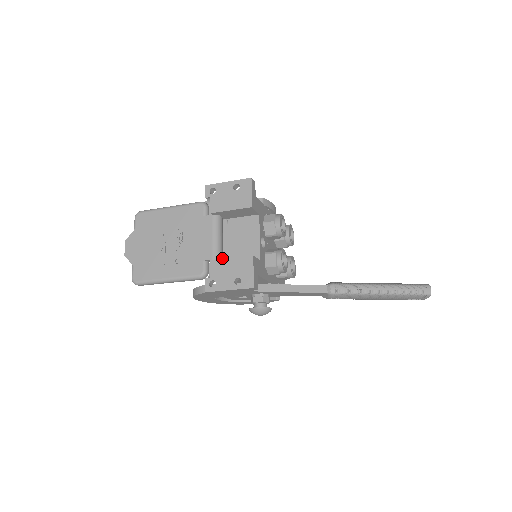
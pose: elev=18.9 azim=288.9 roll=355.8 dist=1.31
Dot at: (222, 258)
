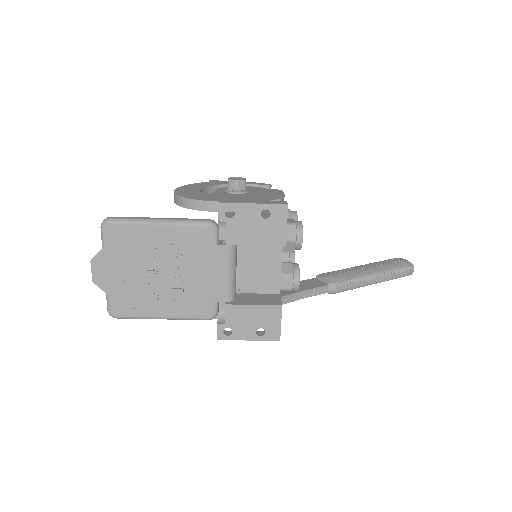
Dot at: (235, 294)
